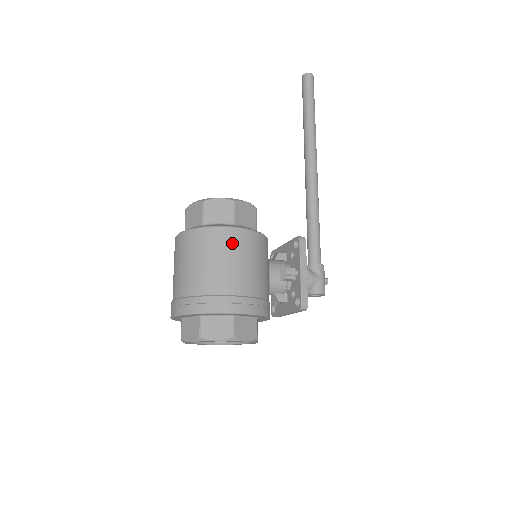
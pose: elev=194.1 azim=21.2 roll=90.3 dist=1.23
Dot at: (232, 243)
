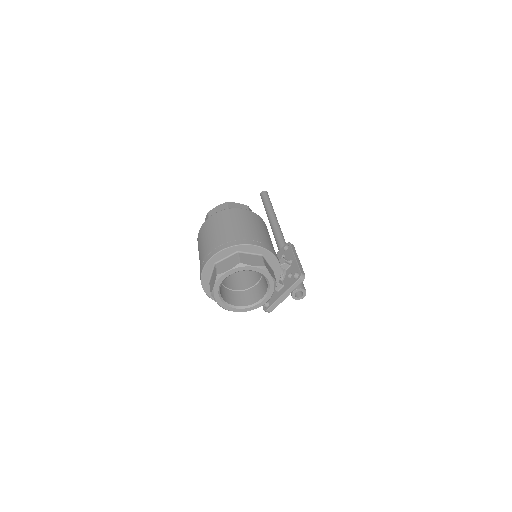
Dot at: (255, 218)
